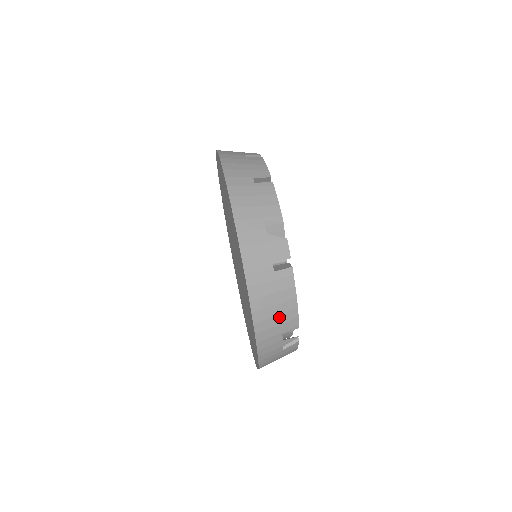
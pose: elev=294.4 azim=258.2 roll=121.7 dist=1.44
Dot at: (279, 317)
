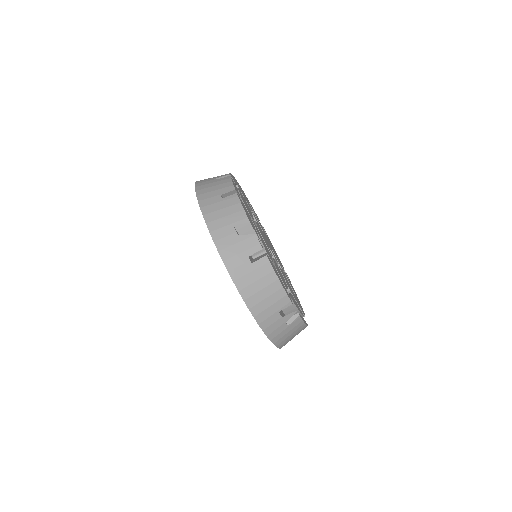
Dot at: (269, 299)
